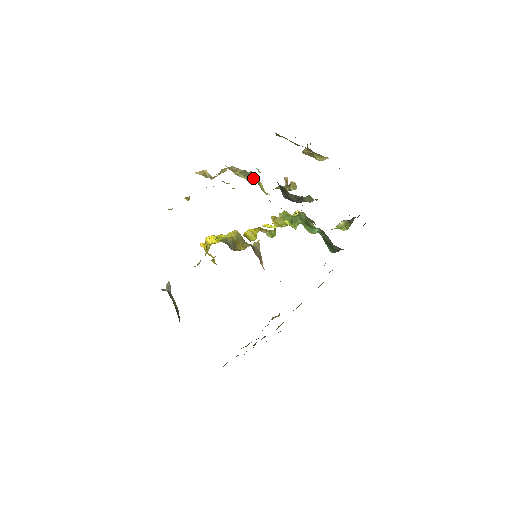
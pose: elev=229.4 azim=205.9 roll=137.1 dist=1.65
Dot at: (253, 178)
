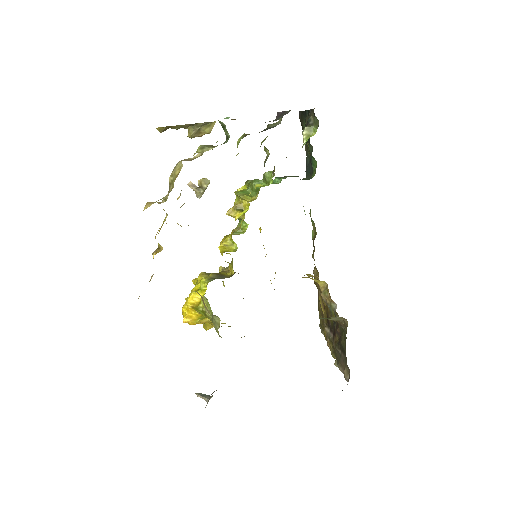
Dot at: occluded
